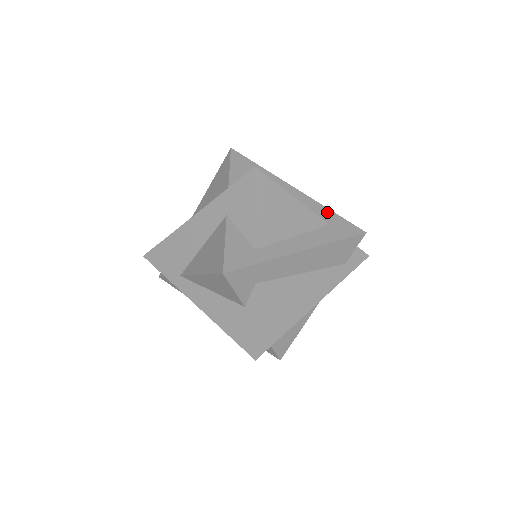
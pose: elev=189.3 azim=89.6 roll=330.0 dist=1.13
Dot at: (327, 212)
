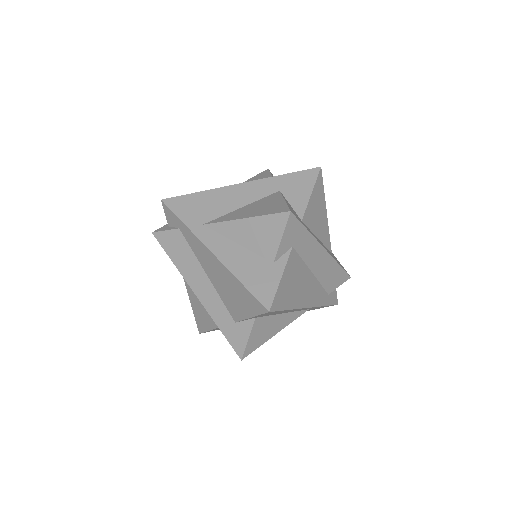
Dot at: occluded
